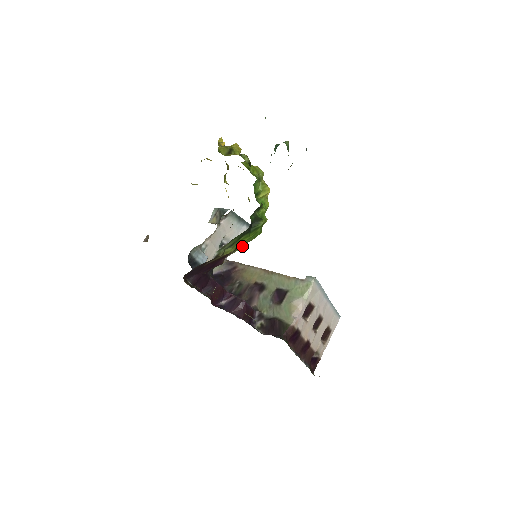
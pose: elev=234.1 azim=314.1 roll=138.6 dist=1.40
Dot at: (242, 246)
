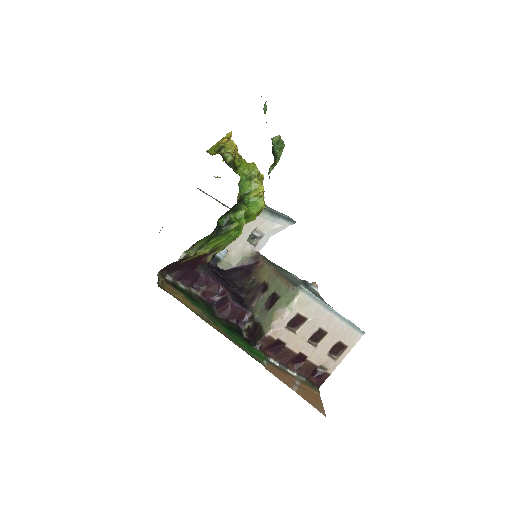
Dot at: (224, 247)
